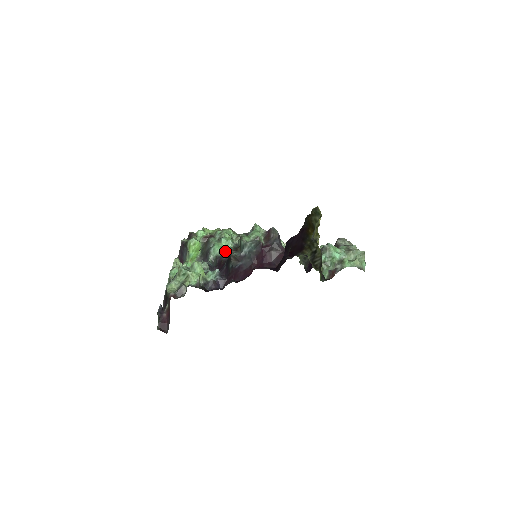
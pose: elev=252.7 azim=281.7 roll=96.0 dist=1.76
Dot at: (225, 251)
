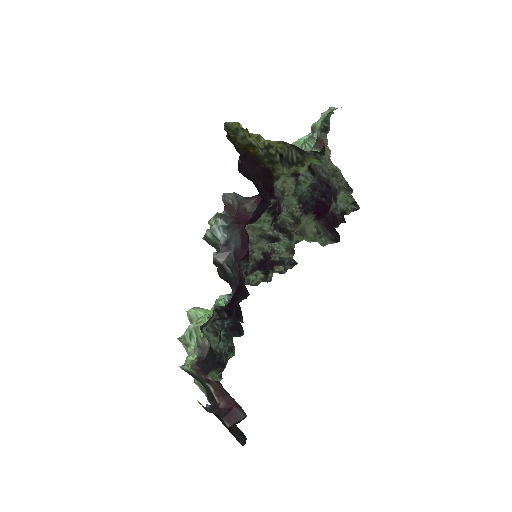
Dot at: occluded
